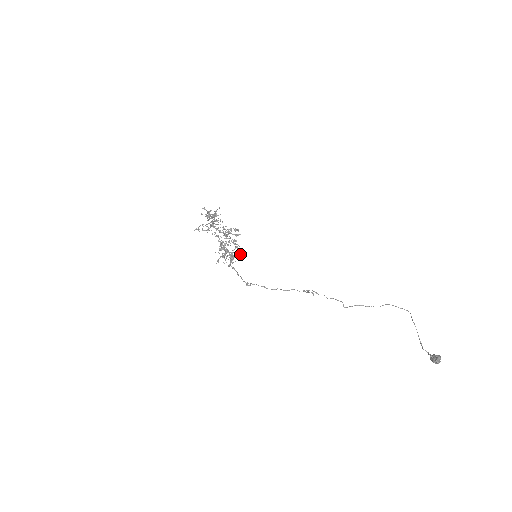
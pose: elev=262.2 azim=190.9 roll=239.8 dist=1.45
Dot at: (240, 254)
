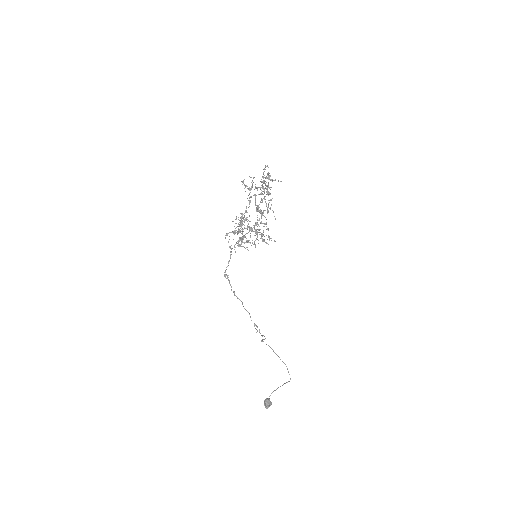
Dot at: occluded
